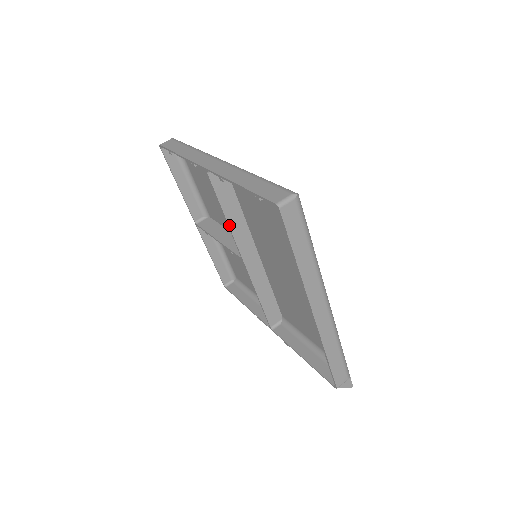
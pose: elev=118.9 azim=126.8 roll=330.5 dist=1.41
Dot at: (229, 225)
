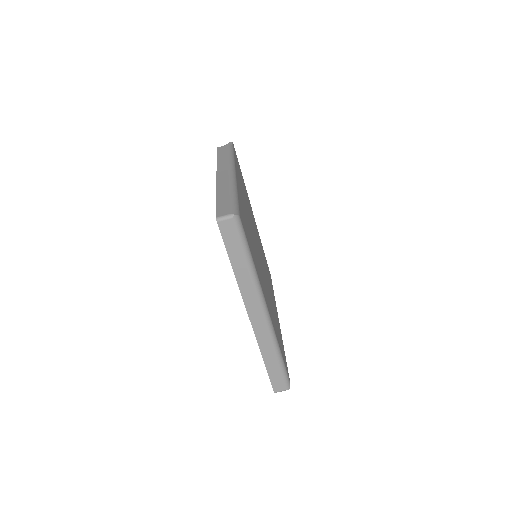
Dot at: occluded
